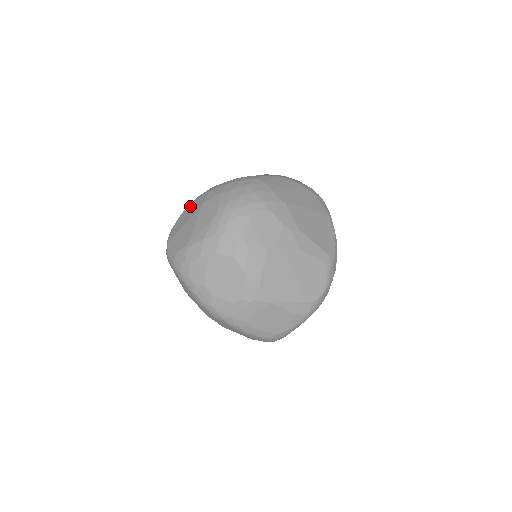
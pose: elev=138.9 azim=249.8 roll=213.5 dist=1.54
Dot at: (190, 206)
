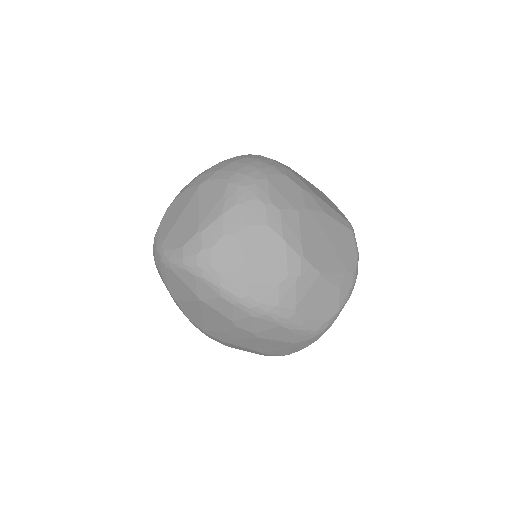
Dot at: (175, 201)
